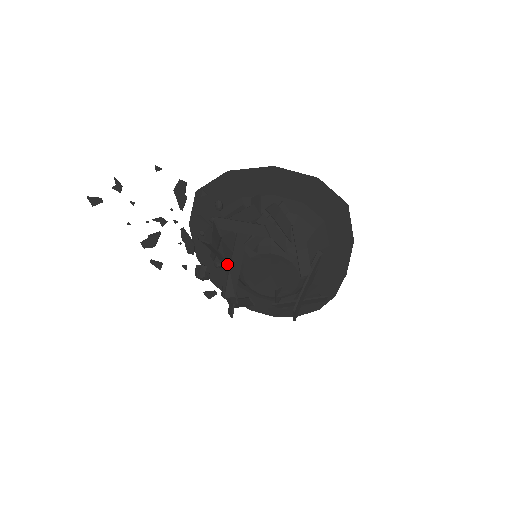
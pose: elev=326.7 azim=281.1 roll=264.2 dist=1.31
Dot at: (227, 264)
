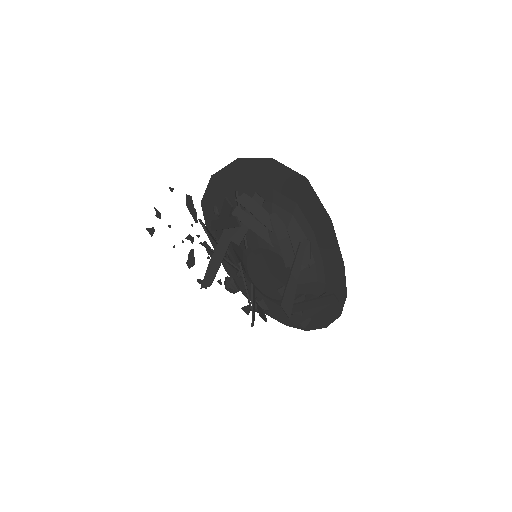
Dot at: (237, 269)
